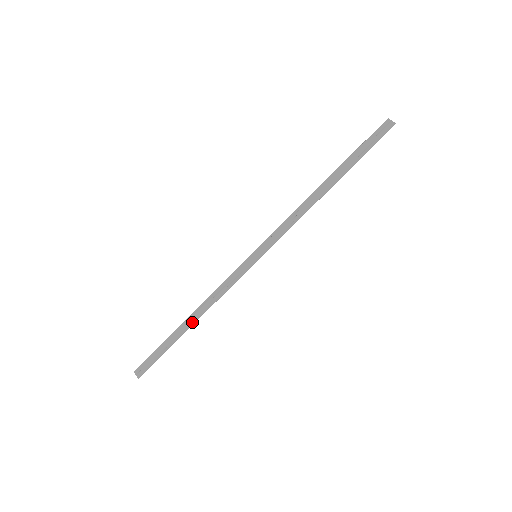
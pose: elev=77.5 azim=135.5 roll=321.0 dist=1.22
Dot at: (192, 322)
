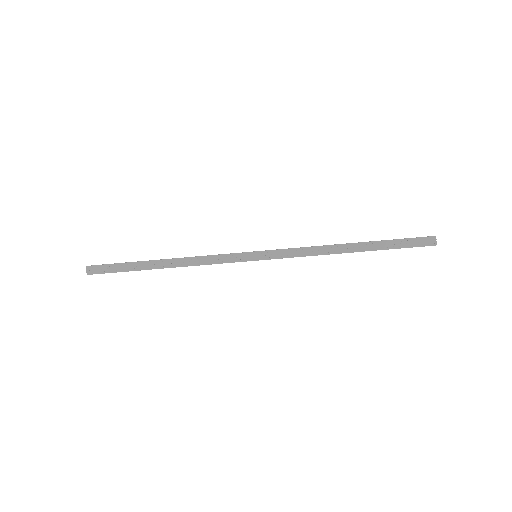
Dot at: (166, 266)
